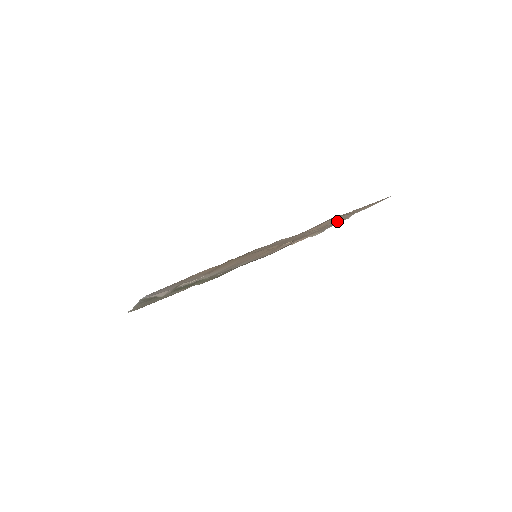
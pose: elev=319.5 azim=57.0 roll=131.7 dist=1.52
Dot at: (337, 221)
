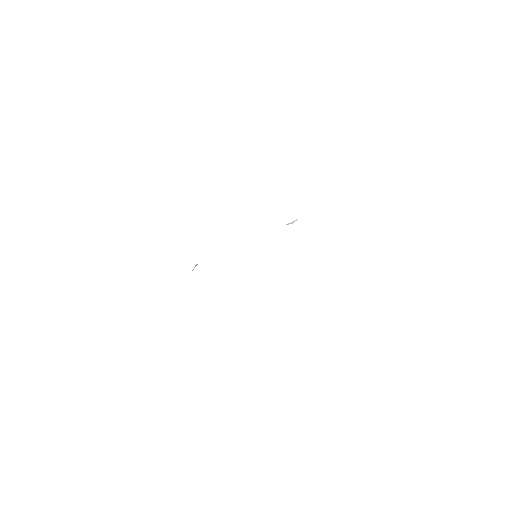
Dot at: occluded
